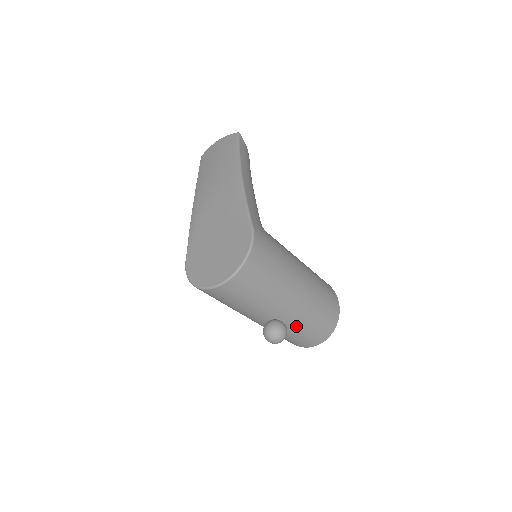
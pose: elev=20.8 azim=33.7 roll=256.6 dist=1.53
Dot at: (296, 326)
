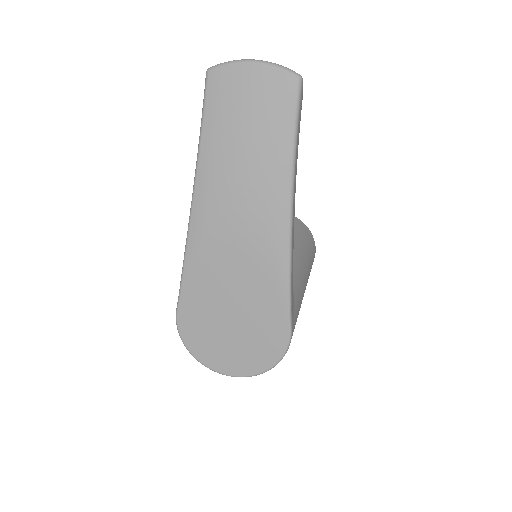
Dot at: occluded
